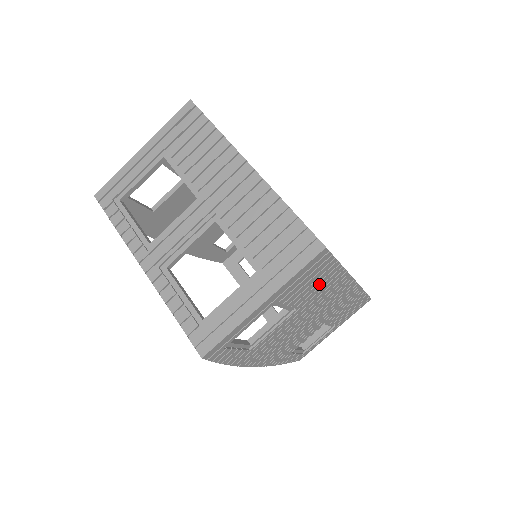
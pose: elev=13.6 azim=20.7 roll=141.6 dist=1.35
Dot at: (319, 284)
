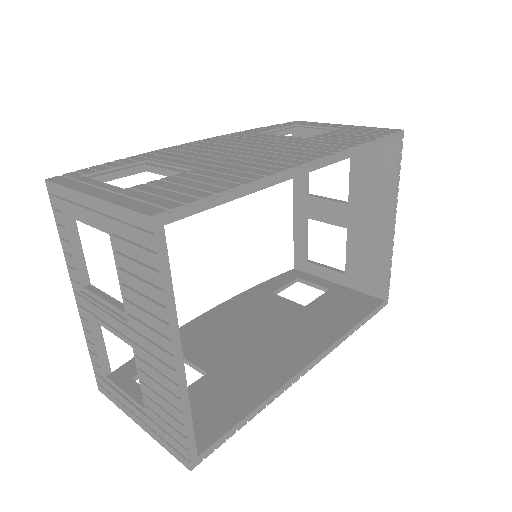
Dot at: occluded
